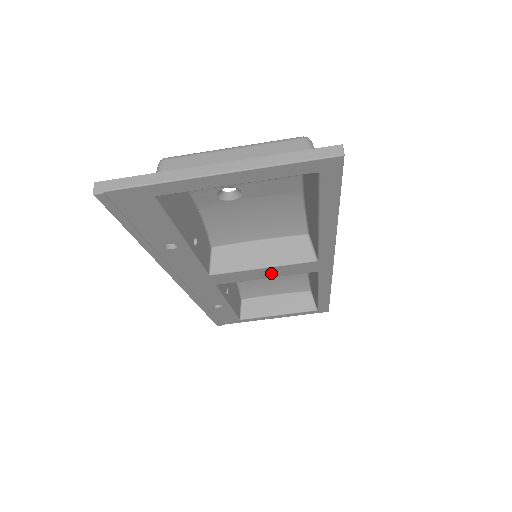
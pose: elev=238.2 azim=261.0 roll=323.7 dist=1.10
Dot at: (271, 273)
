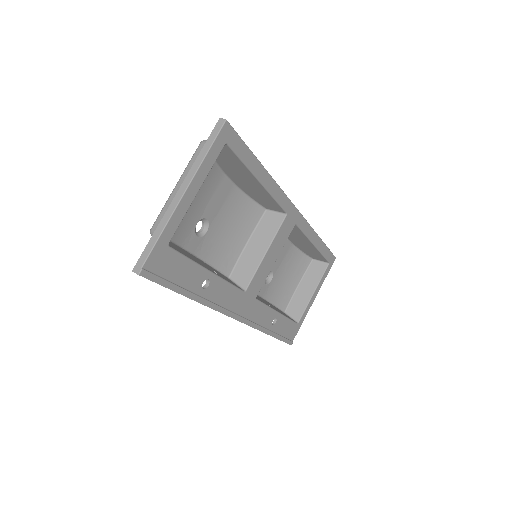
Dot at: (274, 253)
